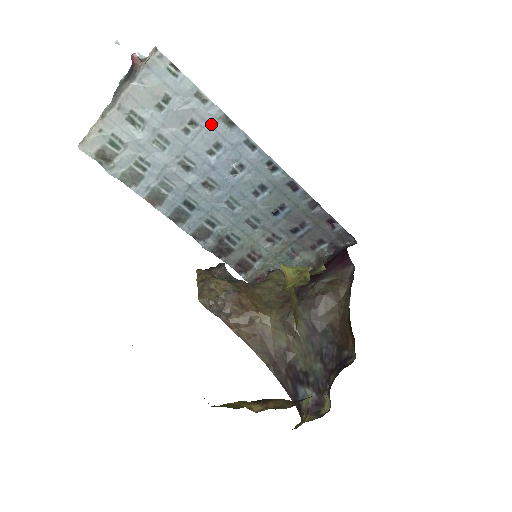
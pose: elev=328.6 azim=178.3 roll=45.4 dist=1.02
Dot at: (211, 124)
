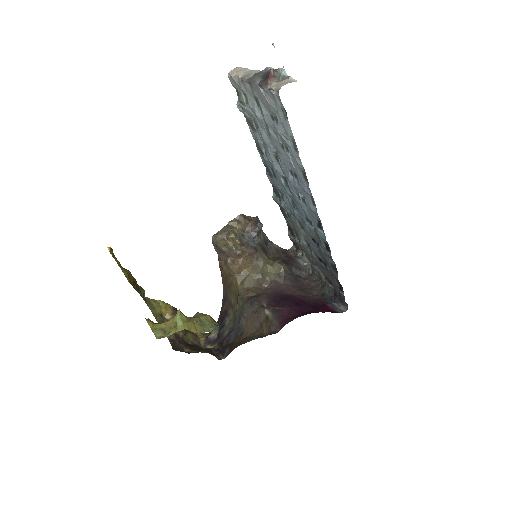
Dot at: (295, 164)
